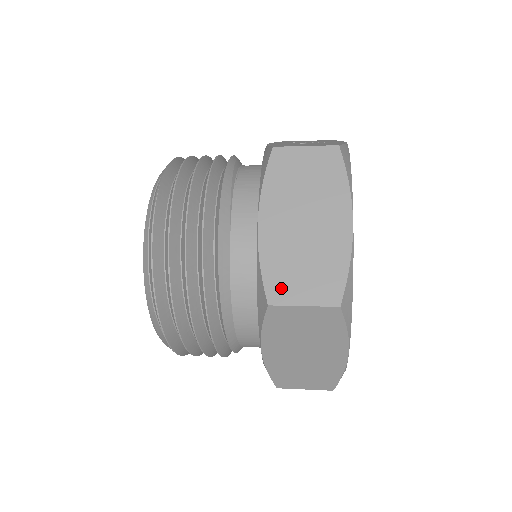
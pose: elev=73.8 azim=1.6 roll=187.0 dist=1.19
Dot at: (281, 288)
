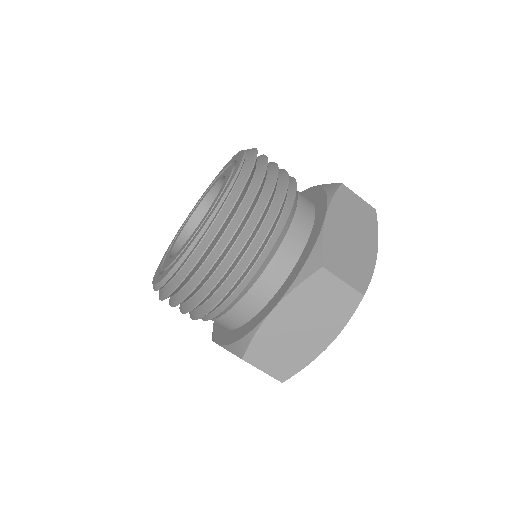
Dot at: (333, 262)
